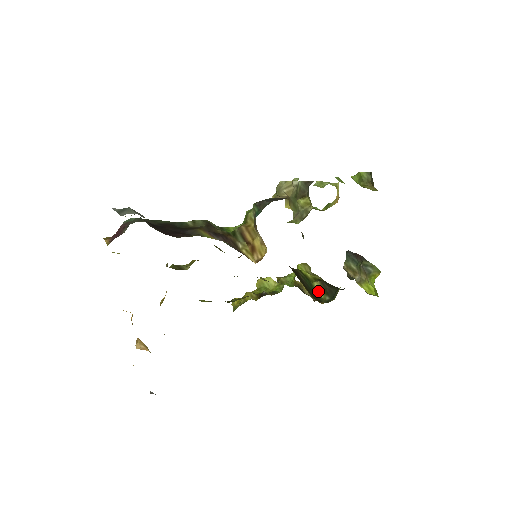
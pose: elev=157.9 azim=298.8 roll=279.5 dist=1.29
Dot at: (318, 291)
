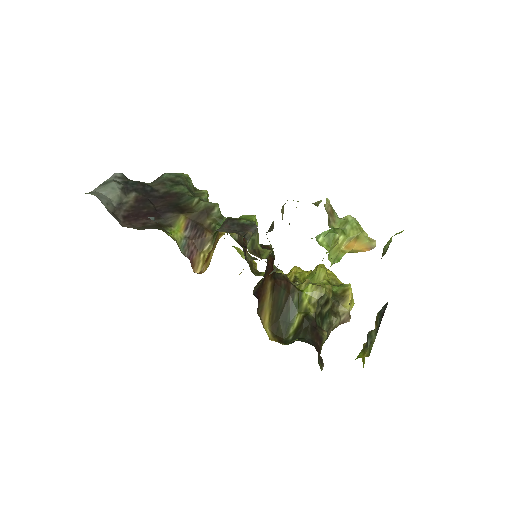
Dot at: (294, 324)
